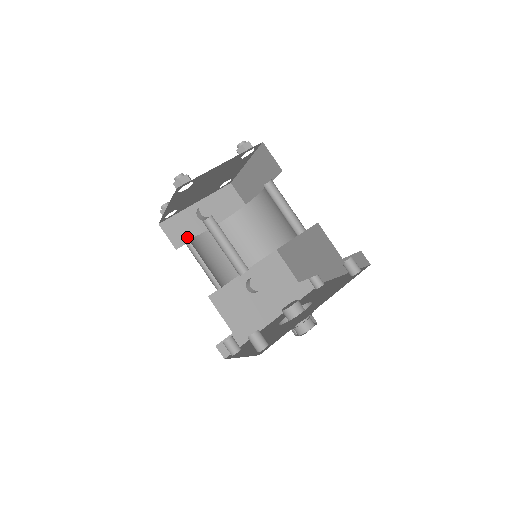
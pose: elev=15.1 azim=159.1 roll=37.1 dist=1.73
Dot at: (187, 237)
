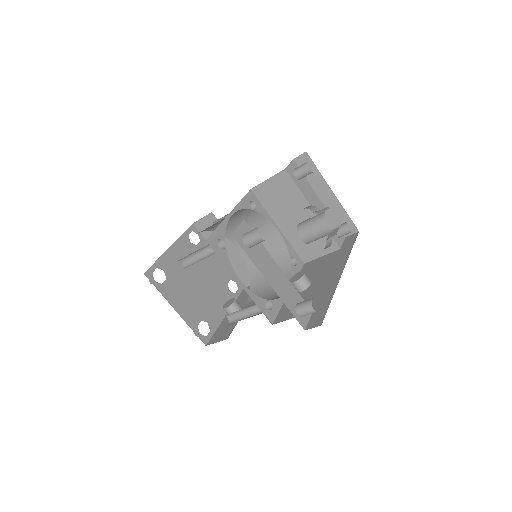
Dot at: (231, 328)
